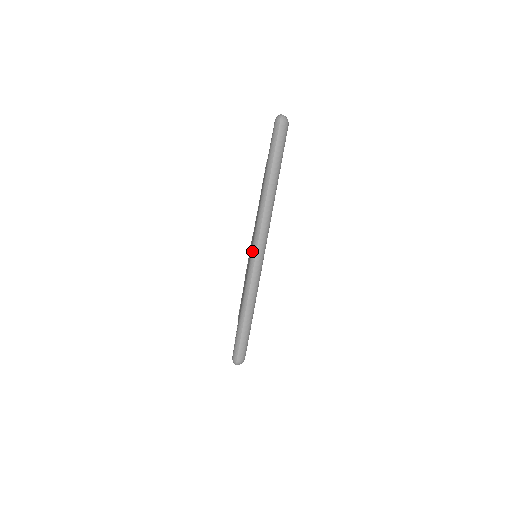
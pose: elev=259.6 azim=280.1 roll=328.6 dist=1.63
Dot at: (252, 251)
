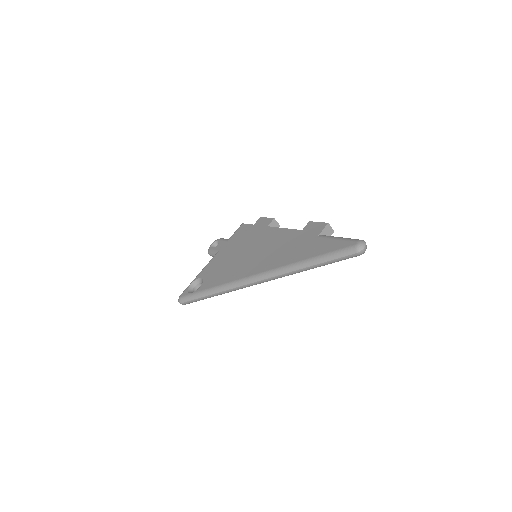
Dot at: (252, 278)
